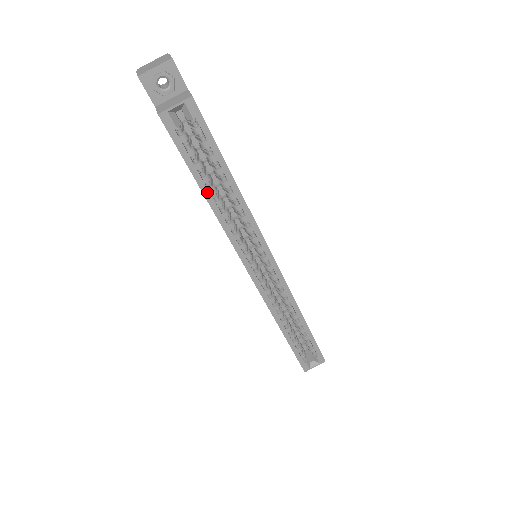
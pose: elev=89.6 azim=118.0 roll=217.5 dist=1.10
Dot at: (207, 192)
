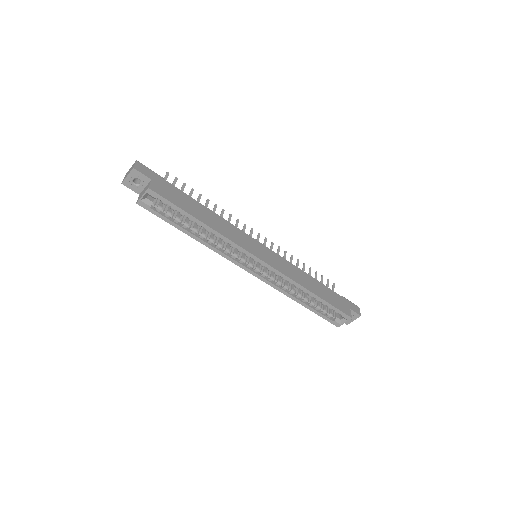
Dot at: (189, 233)
